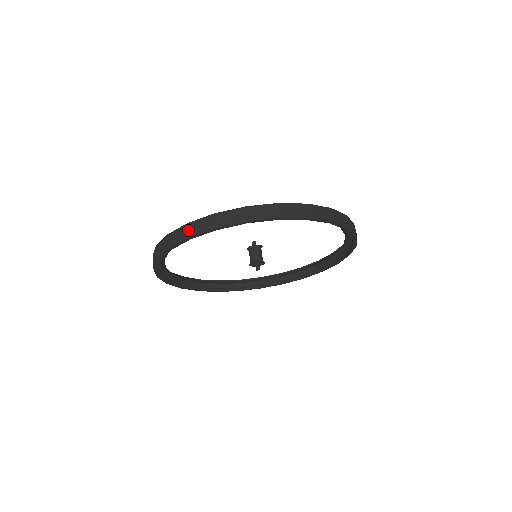
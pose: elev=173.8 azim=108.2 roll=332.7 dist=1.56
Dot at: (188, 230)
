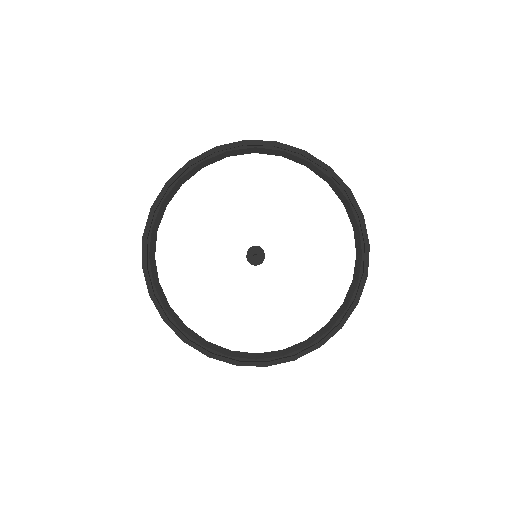
Dot at: occluded
